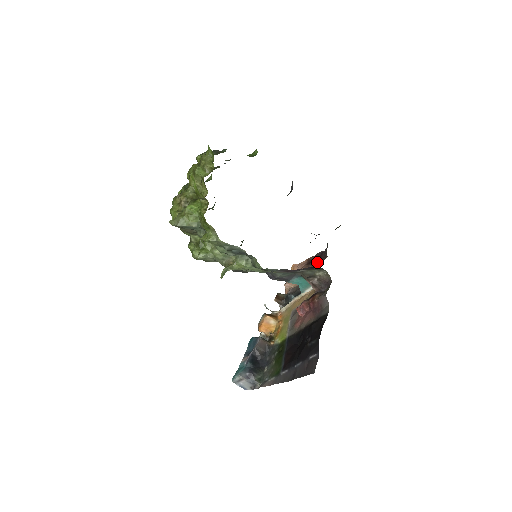
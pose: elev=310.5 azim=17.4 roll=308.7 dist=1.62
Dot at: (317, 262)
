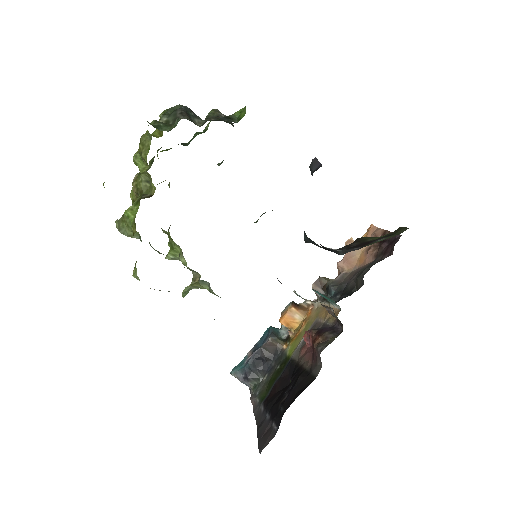
Dot at: (383, 251)
